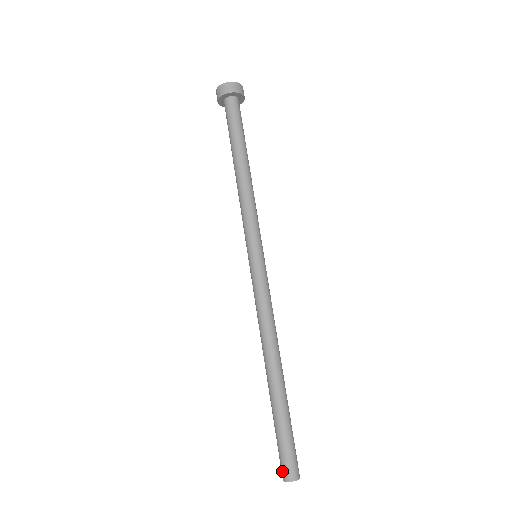
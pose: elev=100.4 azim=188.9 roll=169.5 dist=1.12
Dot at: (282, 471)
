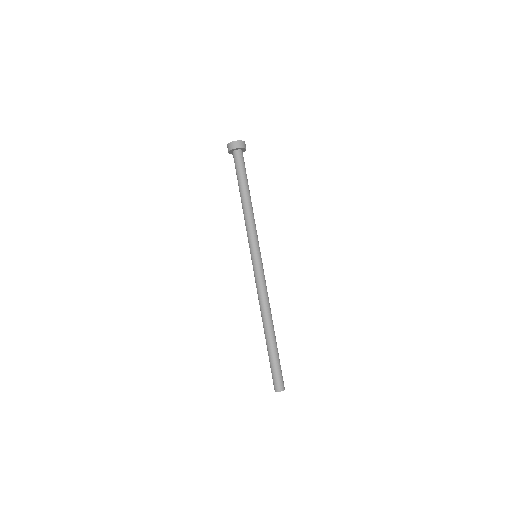
Dot at: (279, 386)
